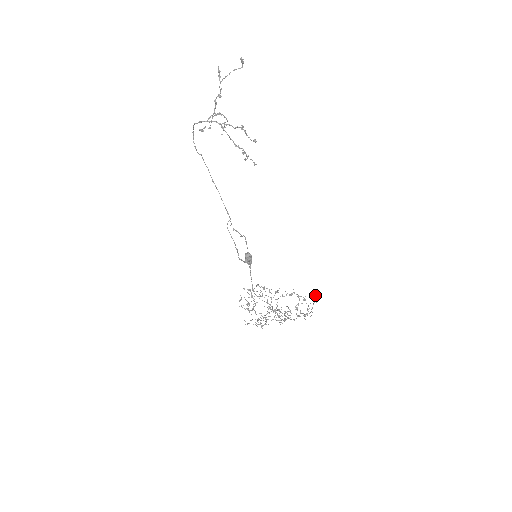
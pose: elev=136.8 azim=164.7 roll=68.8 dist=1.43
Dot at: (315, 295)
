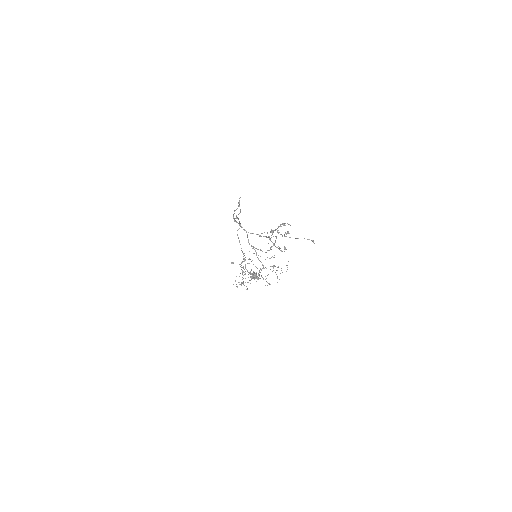
Dot at: occluded
